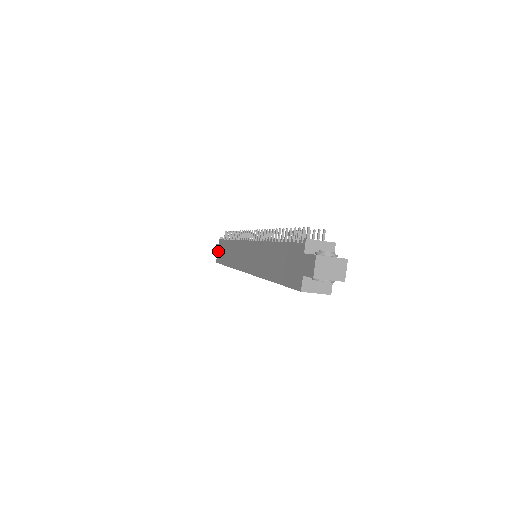
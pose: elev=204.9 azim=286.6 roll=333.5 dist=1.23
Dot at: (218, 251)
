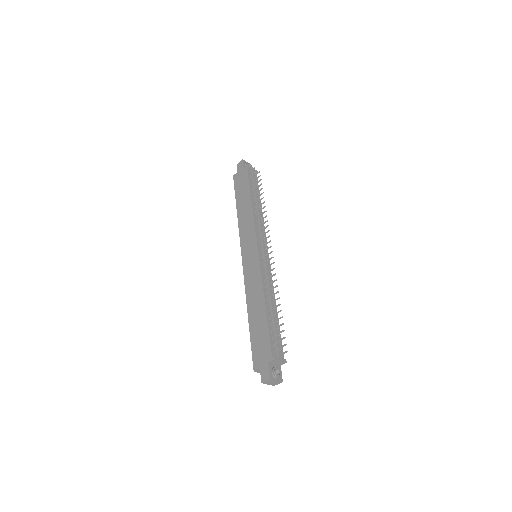
Dot at: (240, 173)
